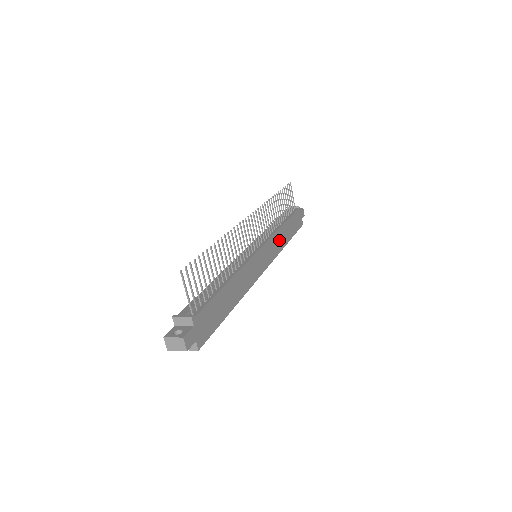
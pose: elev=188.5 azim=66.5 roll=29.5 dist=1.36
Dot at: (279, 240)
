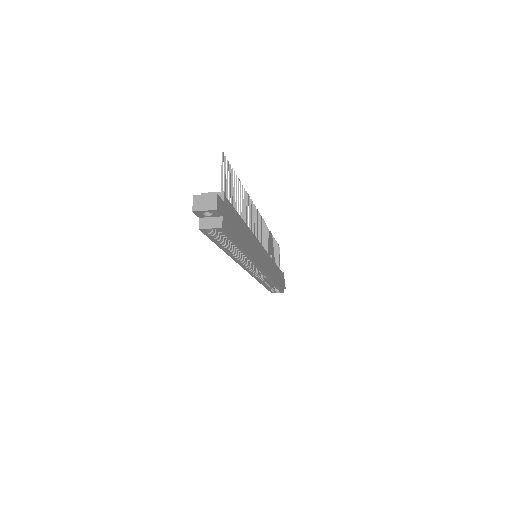
Dot at: (272, 269)
